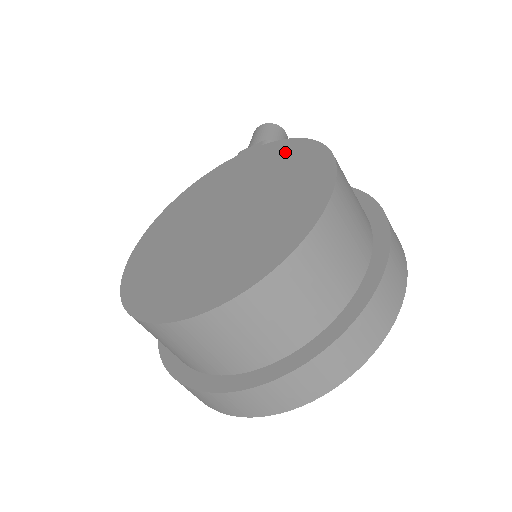
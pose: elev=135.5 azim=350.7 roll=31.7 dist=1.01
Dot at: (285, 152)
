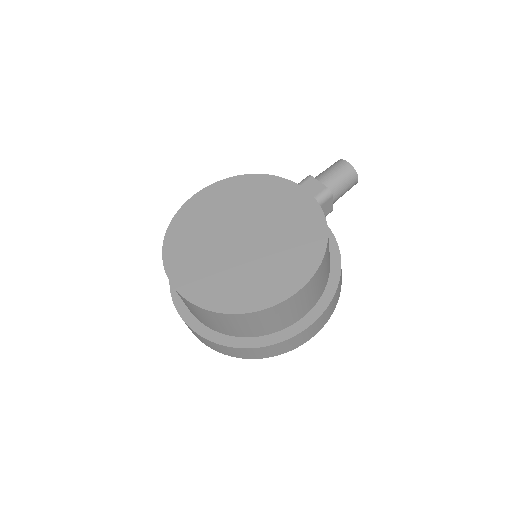
Dot at: (311, 229)
